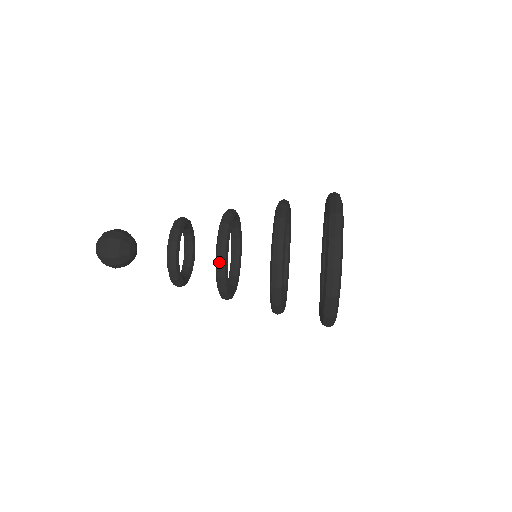
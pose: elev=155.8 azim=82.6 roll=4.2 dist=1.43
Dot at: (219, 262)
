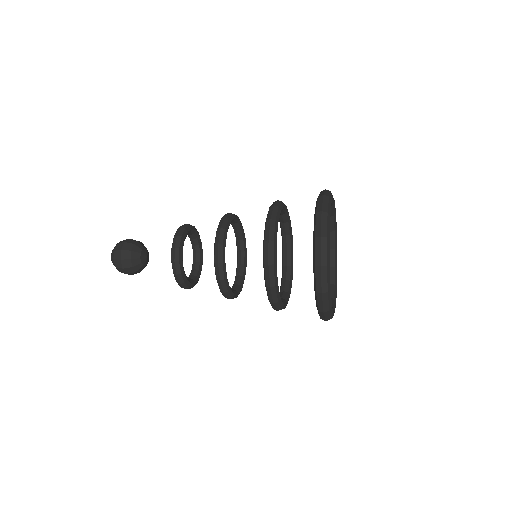
Dot at: (217, 247)
